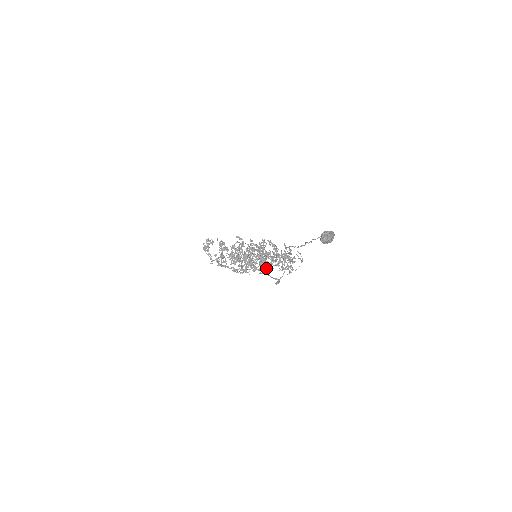
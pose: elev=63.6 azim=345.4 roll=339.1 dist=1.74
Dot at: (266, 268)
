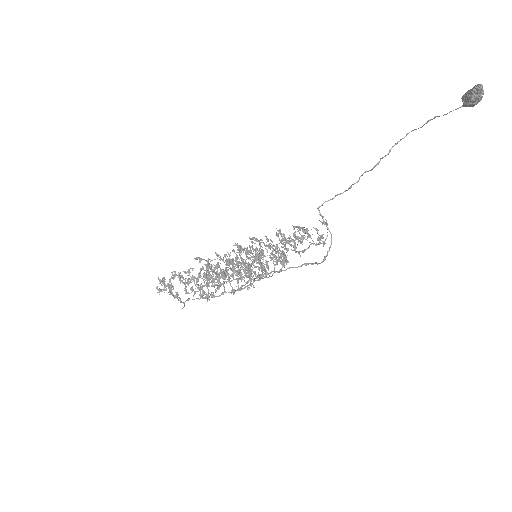
Dot at: (285, 259)
